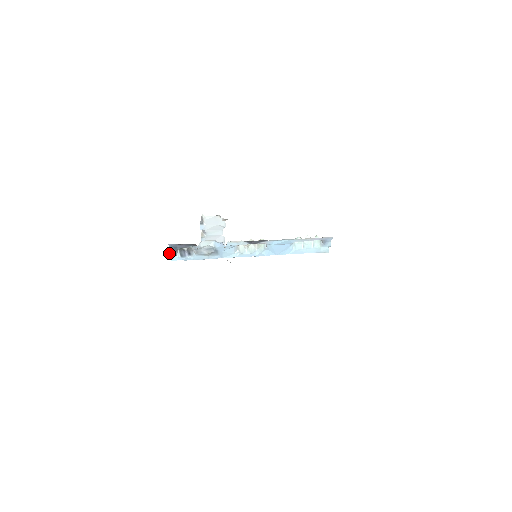
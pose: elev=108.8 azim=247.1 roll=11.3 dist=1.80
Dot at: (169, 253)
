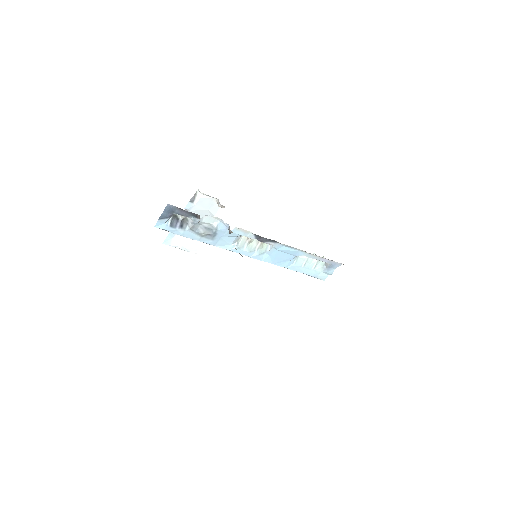
Dot at: occluded
